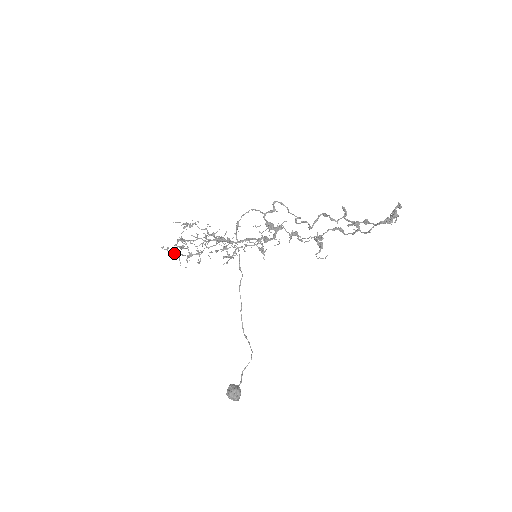
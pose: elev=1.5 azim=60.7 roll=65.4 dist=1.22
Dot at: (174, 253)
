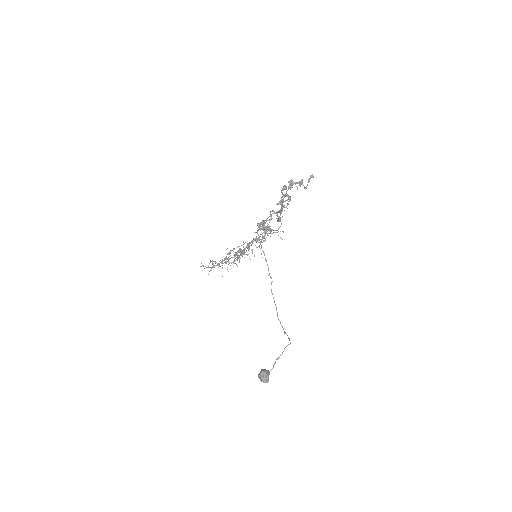
Dot at: occluded
